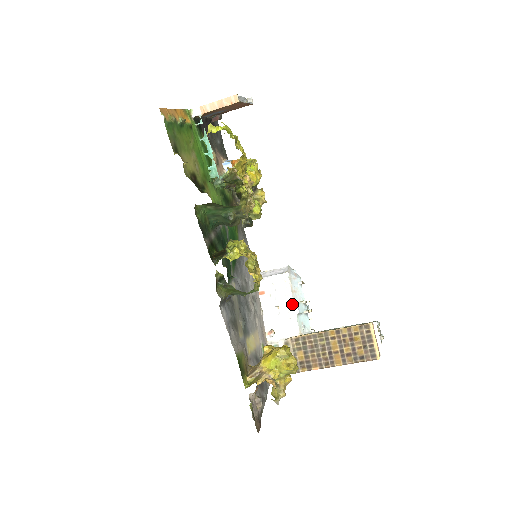
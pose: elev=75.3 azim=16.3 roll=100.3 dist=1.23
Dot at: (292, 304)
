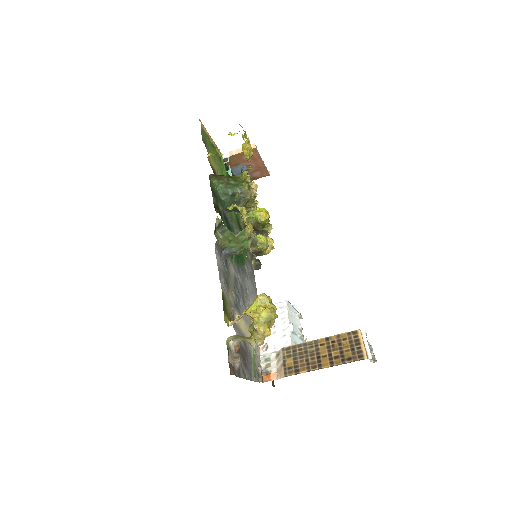
Dot at: (287, 323)
